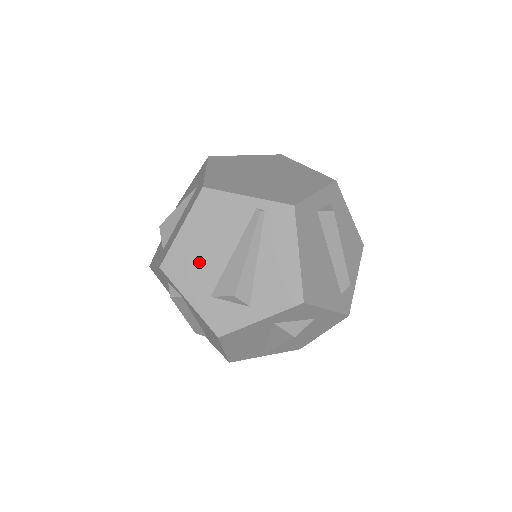
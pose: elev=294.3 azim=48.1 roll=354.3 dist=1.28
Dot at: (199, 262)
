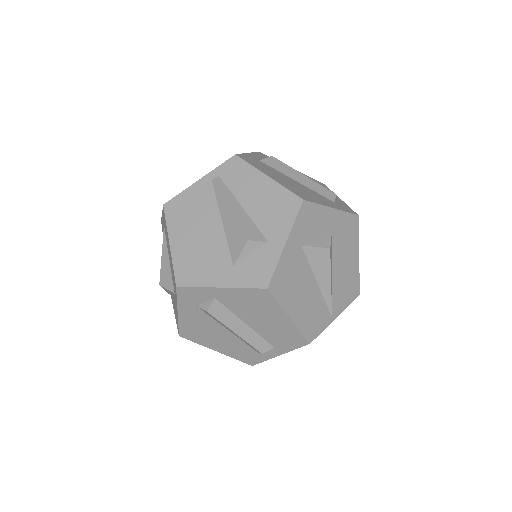
Dot at: (203, 252)
